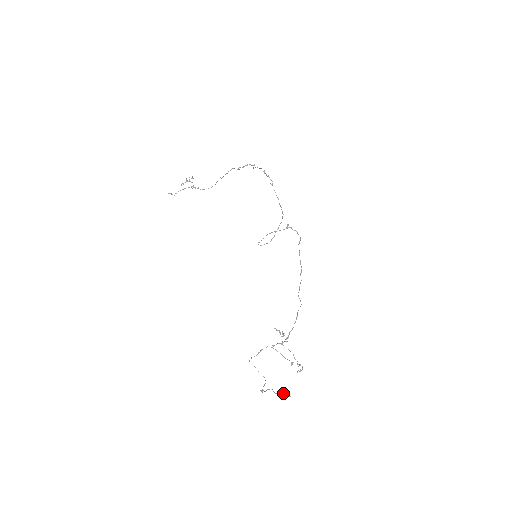
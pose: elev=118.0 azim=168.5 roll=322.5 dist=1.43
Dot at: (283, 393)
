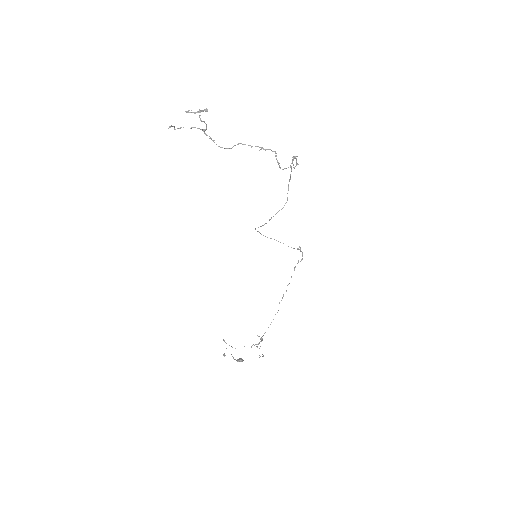
Dot at: occluded
